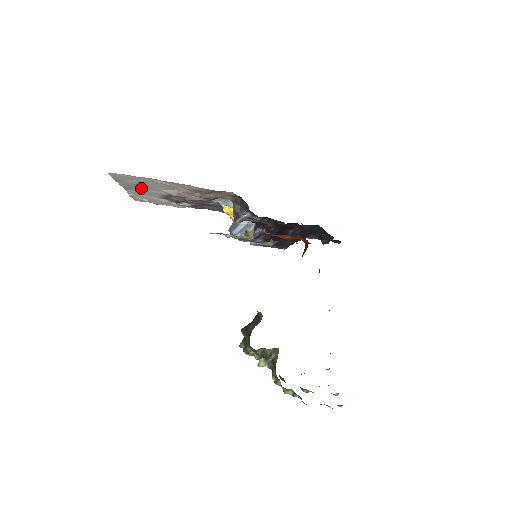
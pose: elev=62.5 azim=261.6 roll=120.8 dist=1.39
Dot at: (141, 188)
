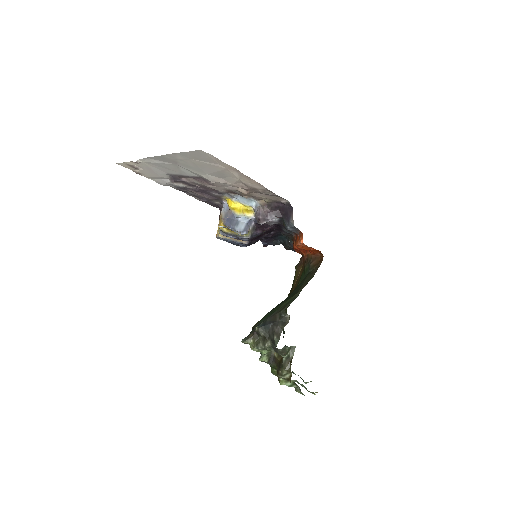
Dot at: (182, 165)
